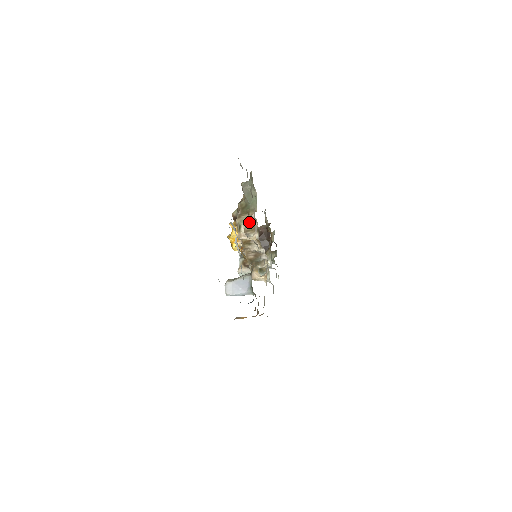
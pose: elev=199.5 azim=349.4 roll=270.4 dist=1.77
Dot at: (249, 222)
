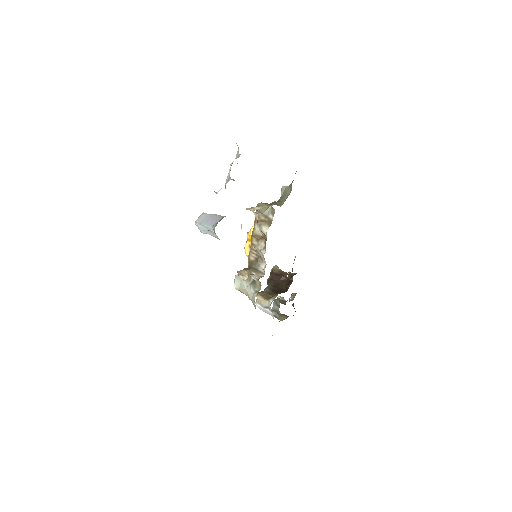
Dot at: (268, 213)
